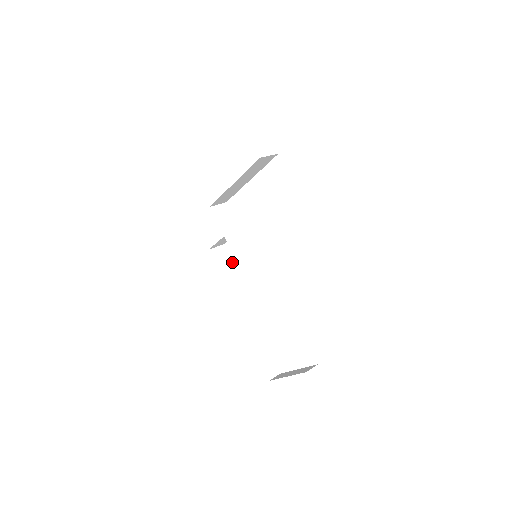
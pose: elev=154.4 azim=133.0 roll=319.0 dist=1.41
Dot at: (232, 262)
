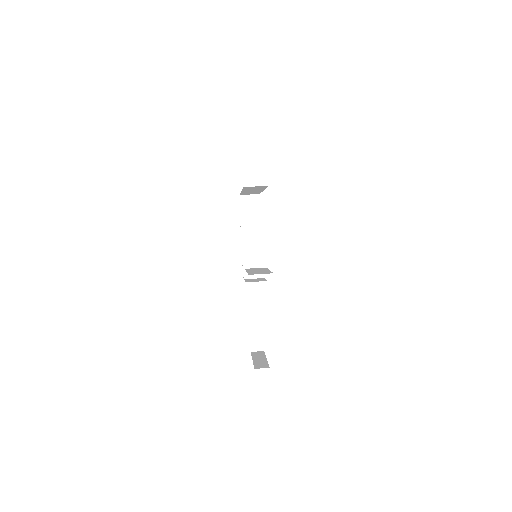
Dot at: occluded
